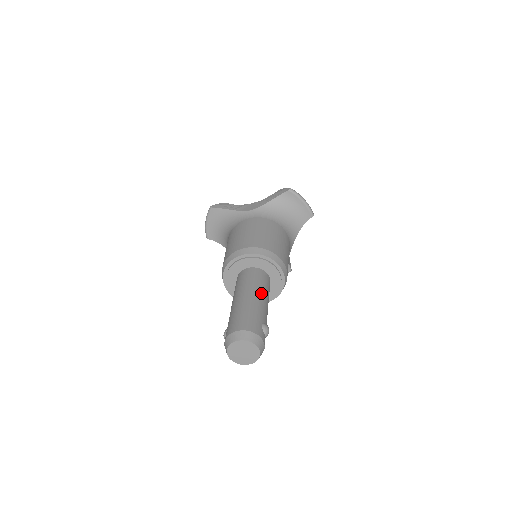
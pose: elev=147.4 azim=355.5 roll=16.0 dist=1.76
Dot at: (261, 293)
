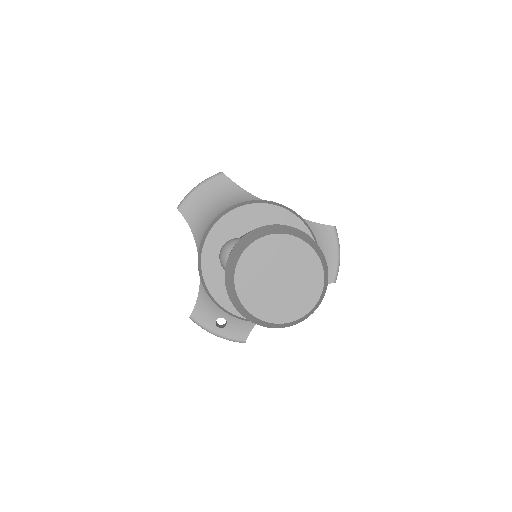
Dot at: occluded
